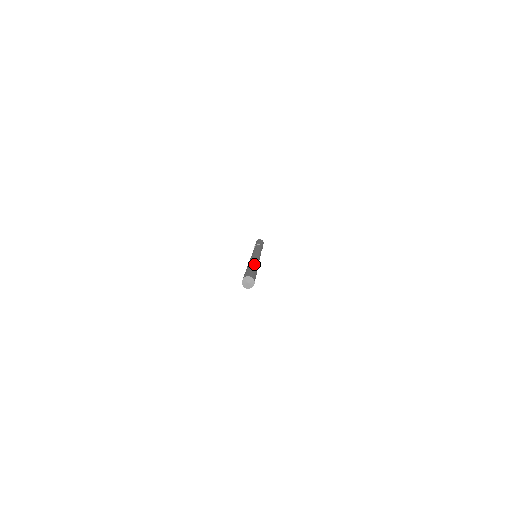
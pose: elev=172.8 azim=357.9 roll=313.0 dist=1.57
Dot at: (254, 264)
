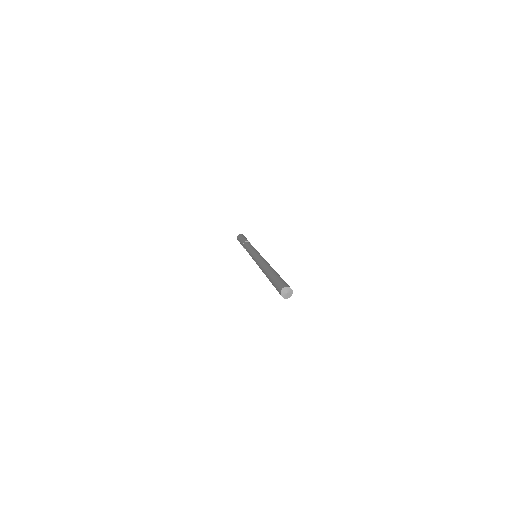
Dot at: occluded
